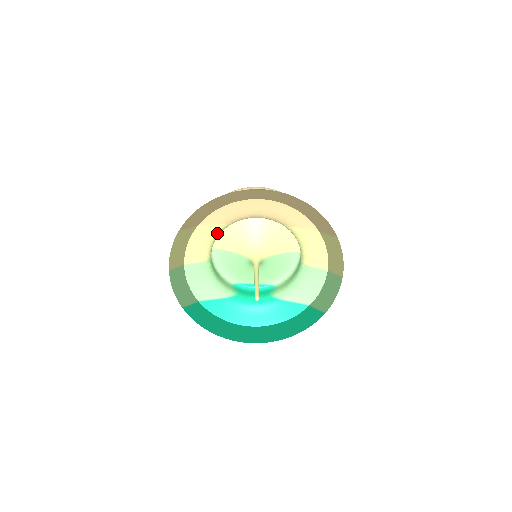
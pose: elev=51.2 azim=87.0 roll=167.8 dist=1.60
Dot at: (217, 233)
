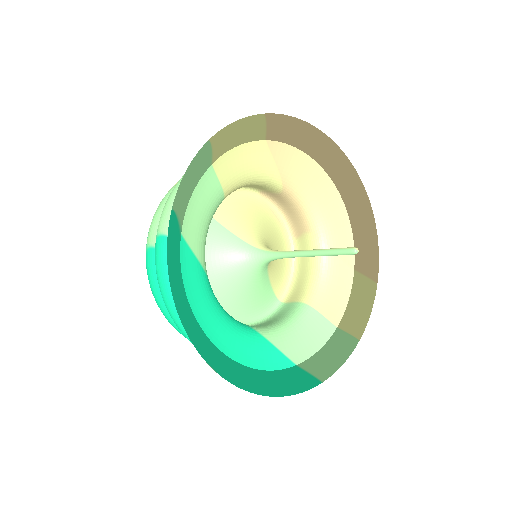
Dot at: (261, 177)
